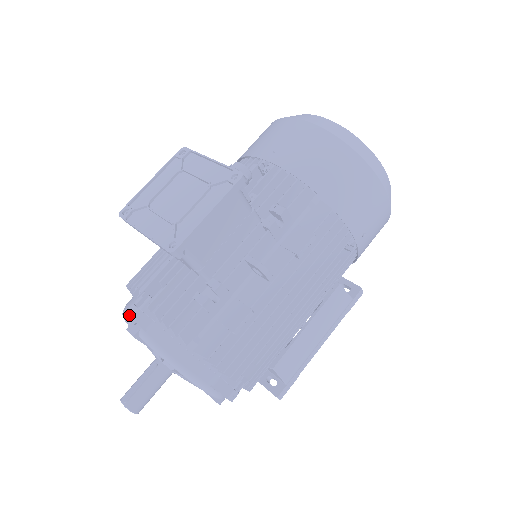
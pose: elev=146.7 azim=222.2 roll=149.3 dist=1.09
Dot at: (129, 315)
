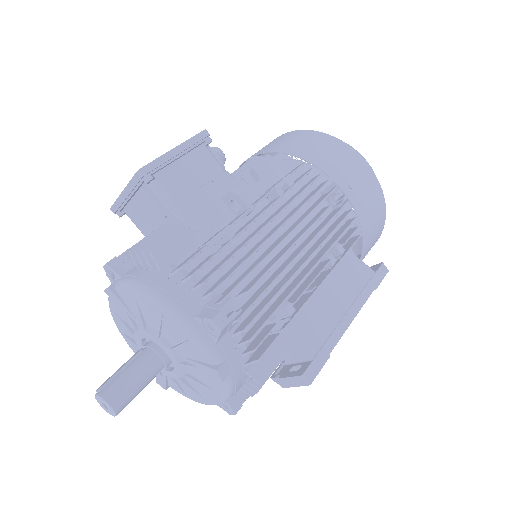
Dot at: (105, 264)
